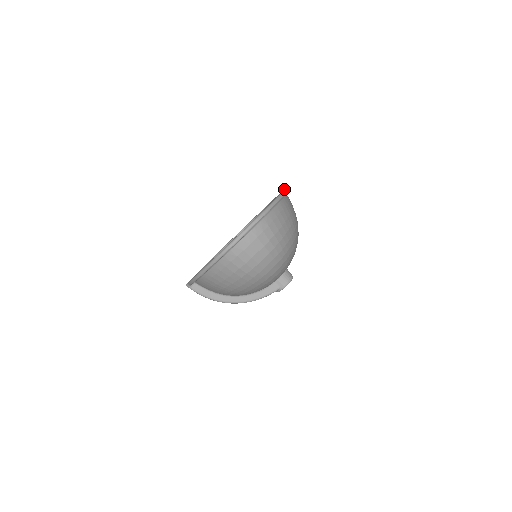
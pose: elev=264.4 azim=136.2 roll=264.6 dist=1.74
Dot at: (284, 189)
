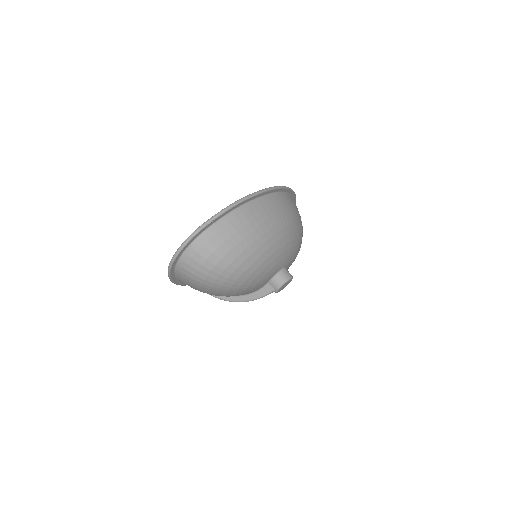
Dot at: occluded
